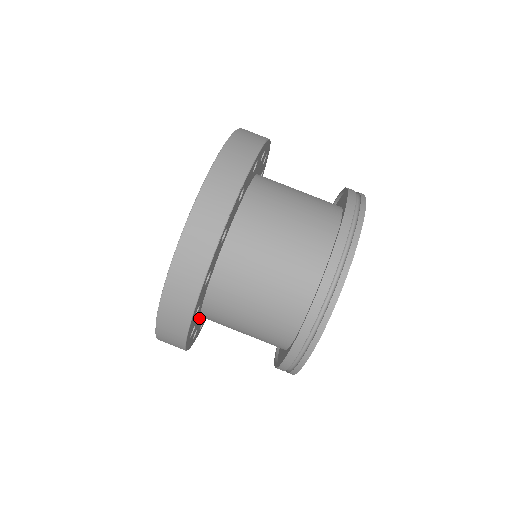
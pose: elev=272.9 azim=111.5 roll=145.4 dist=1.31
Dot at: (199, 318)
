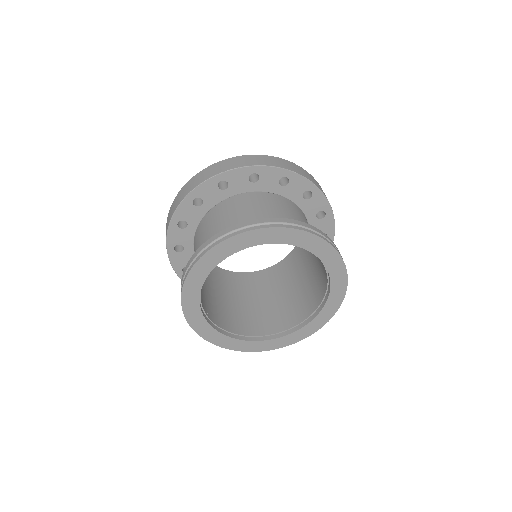
Dot at: (193, 234)
